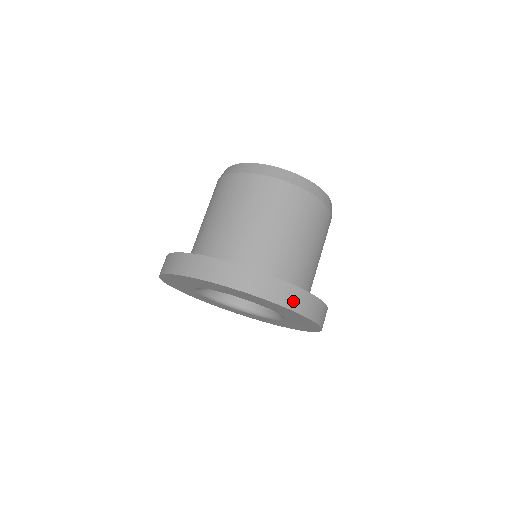
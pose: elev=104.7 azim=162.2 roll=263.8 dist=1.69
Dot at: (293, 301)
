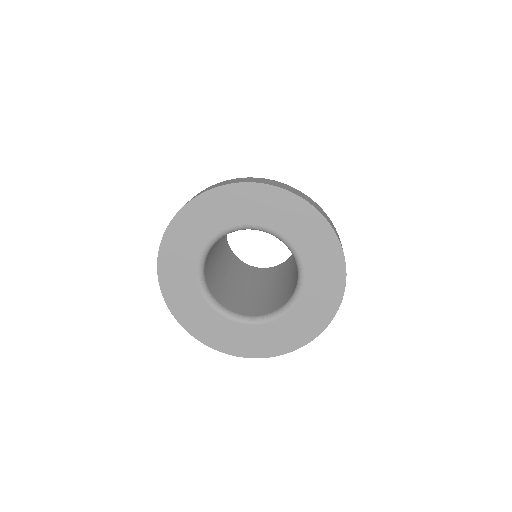
Dot at: (325, 216)
